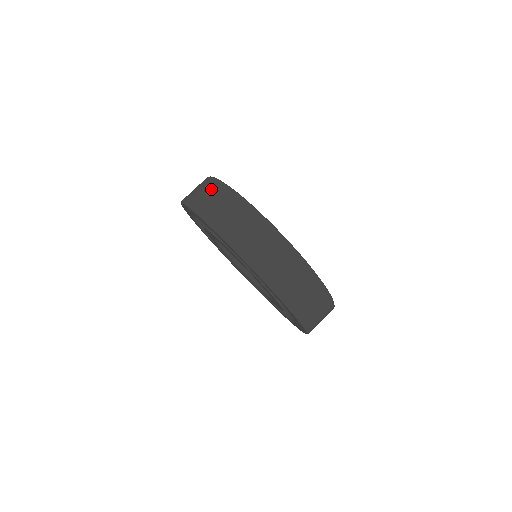
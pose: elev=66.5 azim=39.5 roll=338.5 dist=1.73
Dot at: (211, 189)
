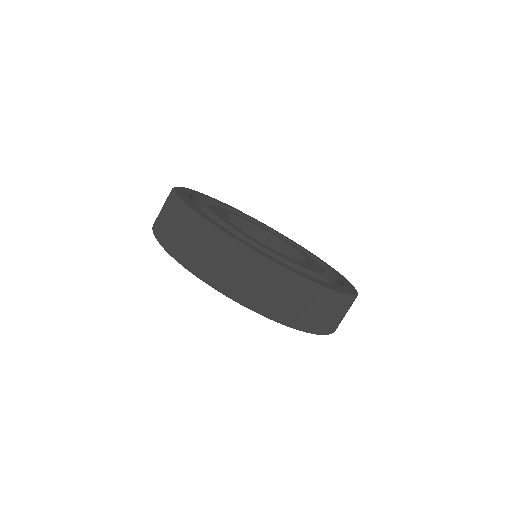
Dot at: (170, 211)
